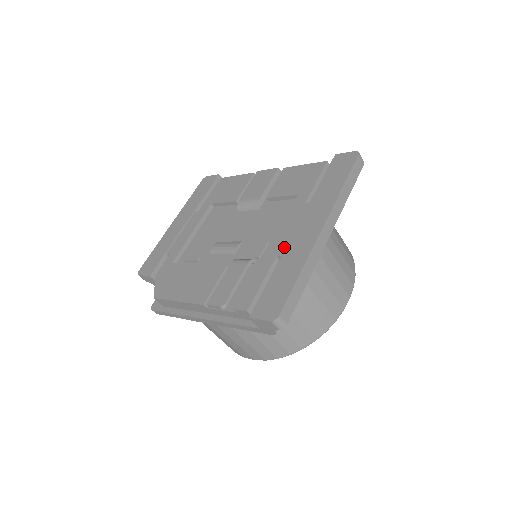
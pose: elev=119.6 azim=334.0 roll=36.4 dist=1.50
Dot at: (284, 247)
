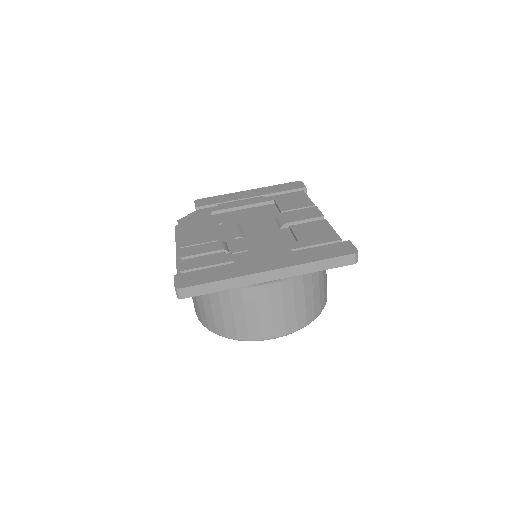
Dot at: (243, 260)
